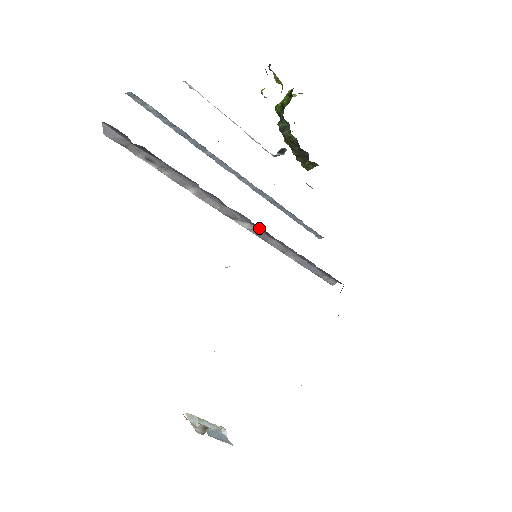
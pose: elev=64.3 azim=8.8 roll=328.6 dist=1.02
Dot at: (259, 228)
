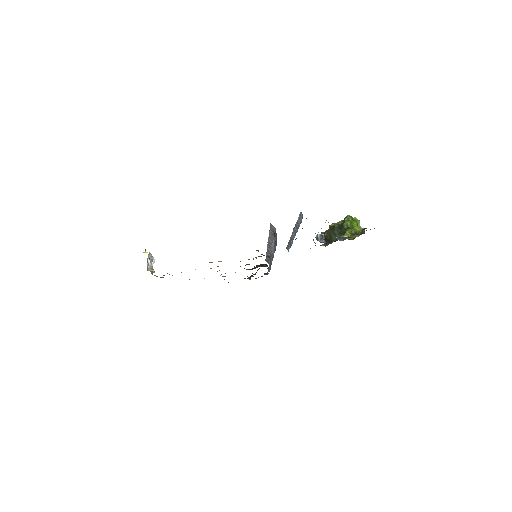
Dot at: occluded
